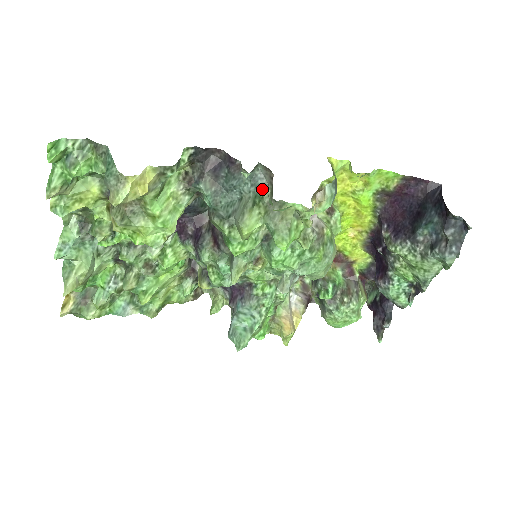
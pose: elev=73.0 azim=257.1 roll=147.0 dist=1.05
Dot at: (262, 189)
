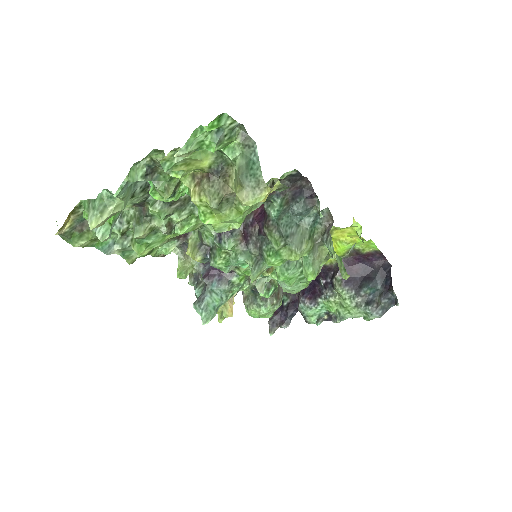
Dot at: (316, 226)
